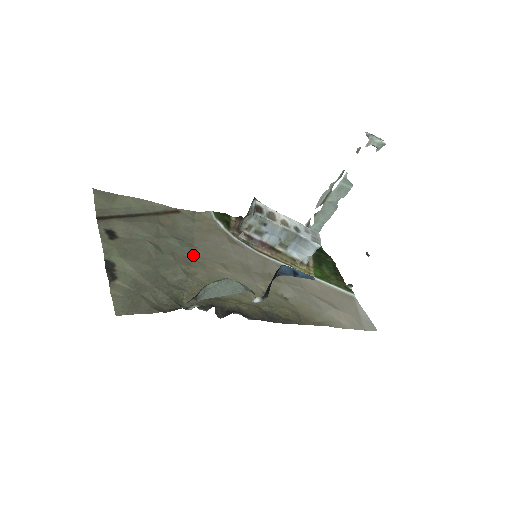
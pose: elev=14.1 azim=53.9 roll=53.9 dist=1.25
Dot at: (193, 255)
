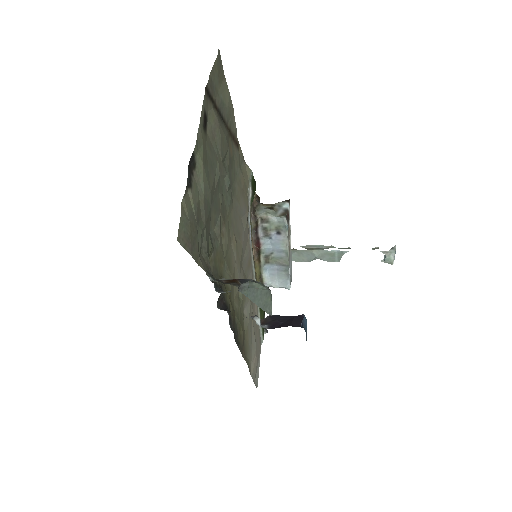
Dot at: (229, 211)
